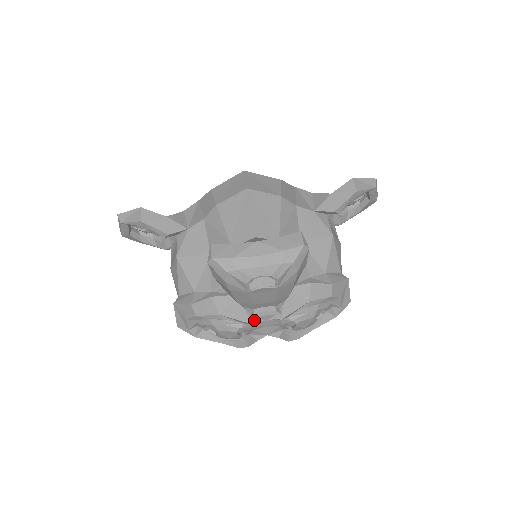
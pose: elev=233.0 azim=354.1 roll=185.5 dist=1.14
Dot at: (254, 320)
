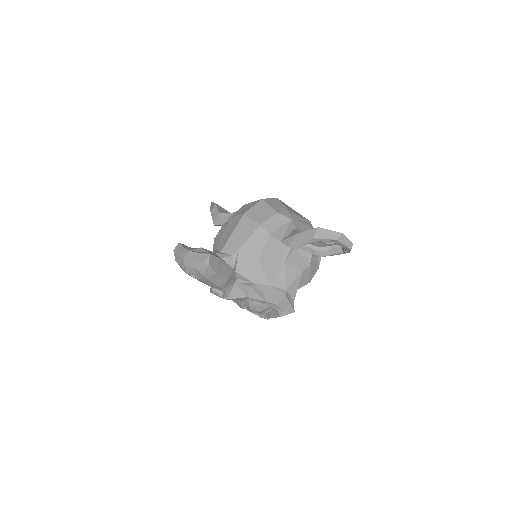
Dot at: (211, 292)
